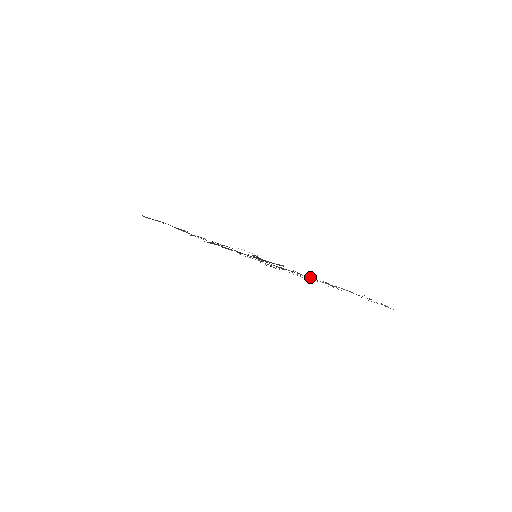
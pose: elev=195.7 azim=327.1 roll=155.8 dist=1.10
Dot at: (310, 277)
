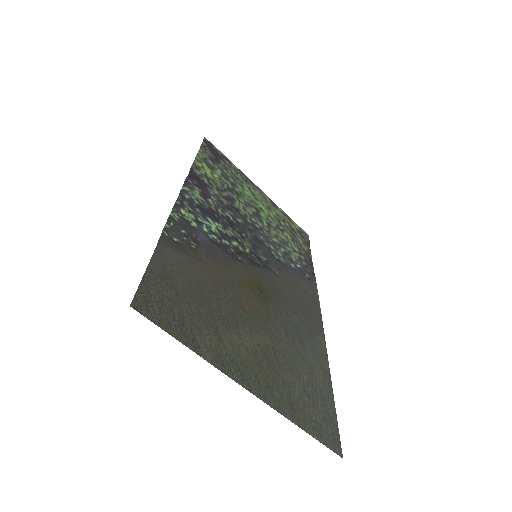
Dot at: (283, 259)
